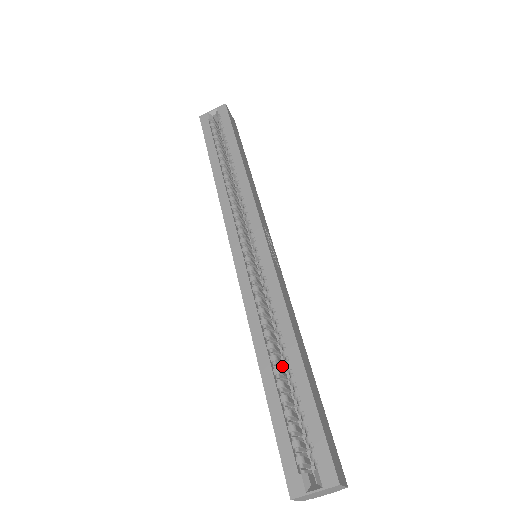
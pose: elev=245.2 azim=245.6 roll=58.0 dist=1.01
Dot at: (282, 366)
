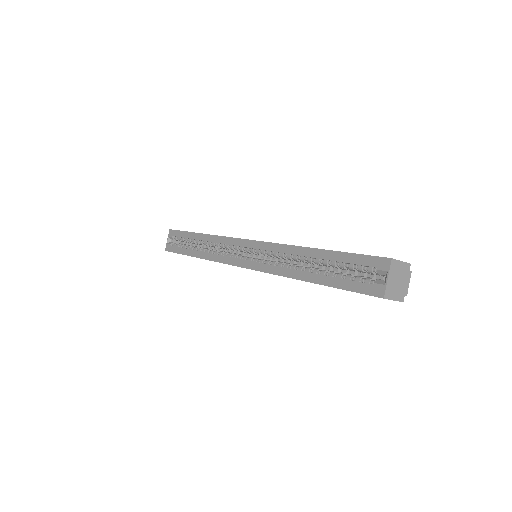
Dot at: occluded
